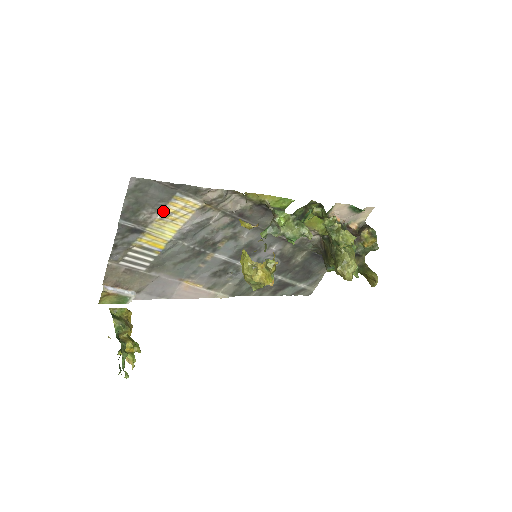
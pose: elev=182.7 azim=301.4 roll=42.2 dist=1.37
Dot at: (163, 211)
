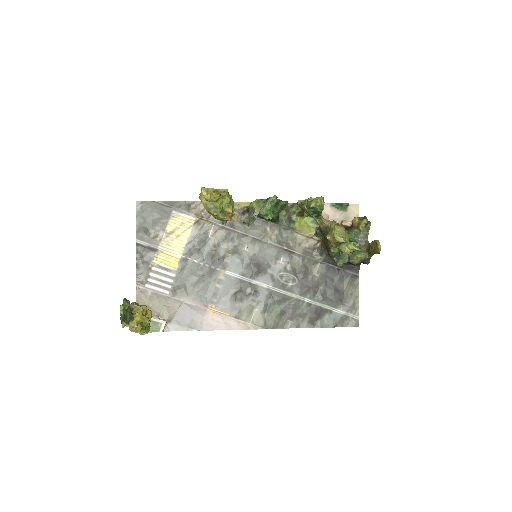
Dot at: (167, 229)
